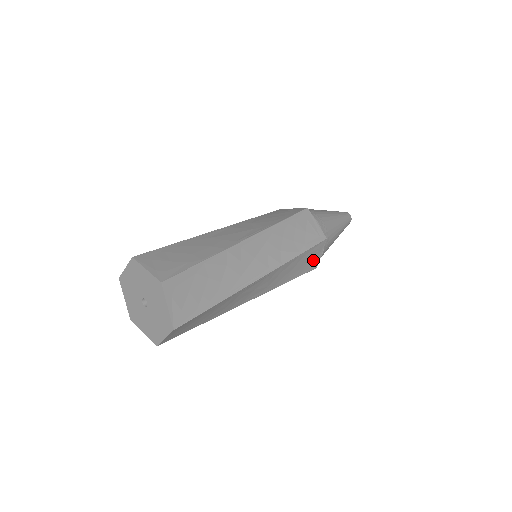
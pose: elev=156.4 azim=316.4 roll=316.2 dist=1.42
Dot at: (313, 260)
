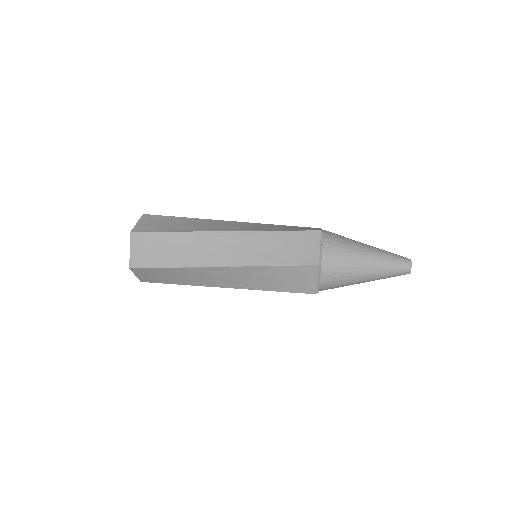
Dot at: (305, 282)
